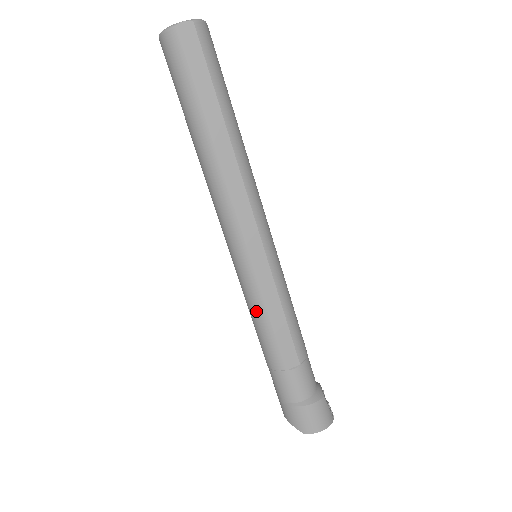
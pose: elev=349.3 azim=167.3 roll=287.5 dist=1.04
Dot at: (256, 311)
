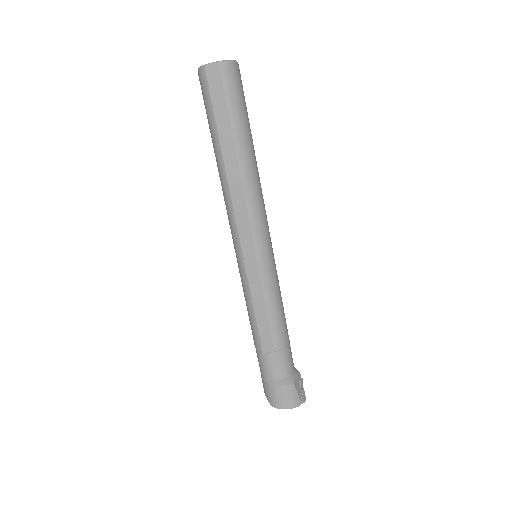
Dot at: (246, 300)
